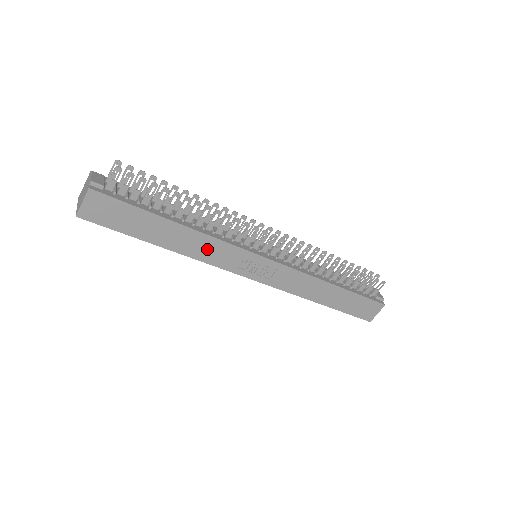
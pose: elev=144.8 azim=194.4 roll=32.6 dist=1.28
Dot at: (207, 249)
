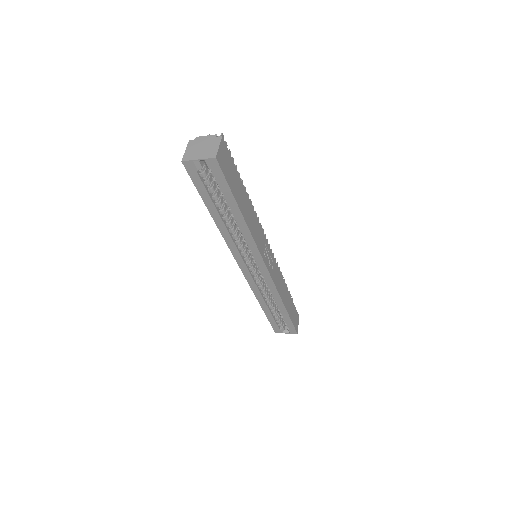
Dot at: (255, 228)
